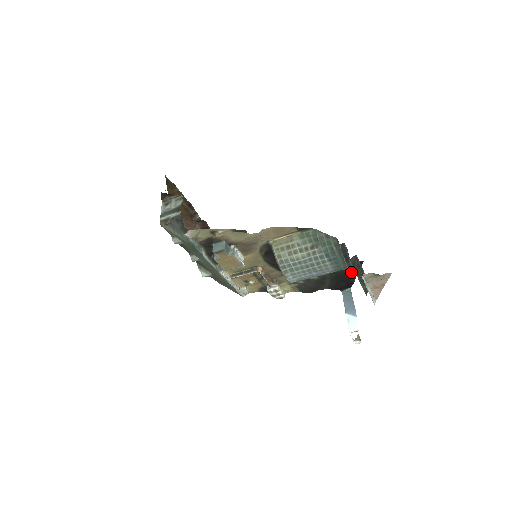
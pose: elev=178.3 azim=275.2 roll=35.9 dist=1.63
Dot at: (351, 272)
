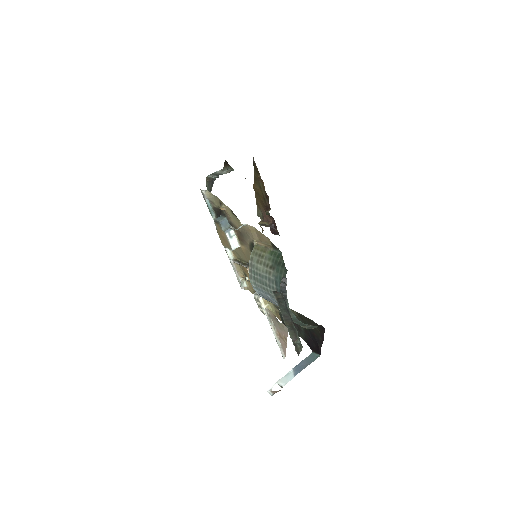
Dot at: occluded
